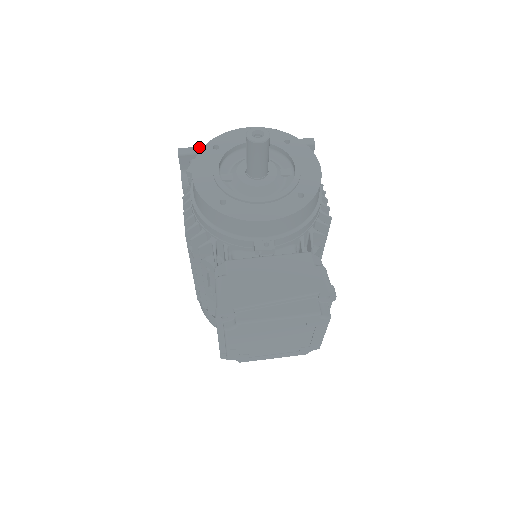
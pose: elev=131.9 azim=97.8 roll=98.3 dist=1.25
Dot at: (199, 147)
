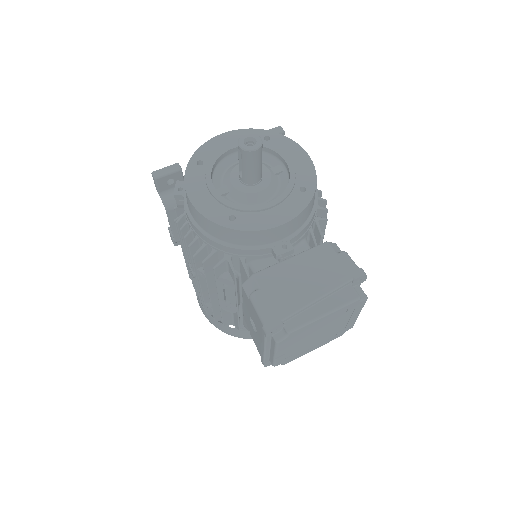
Dot at: (173, 165)
